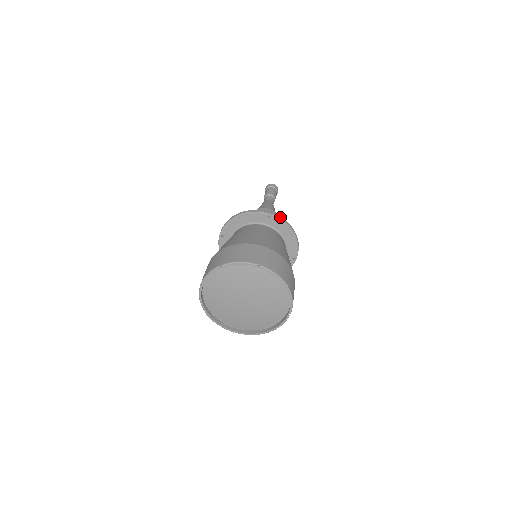
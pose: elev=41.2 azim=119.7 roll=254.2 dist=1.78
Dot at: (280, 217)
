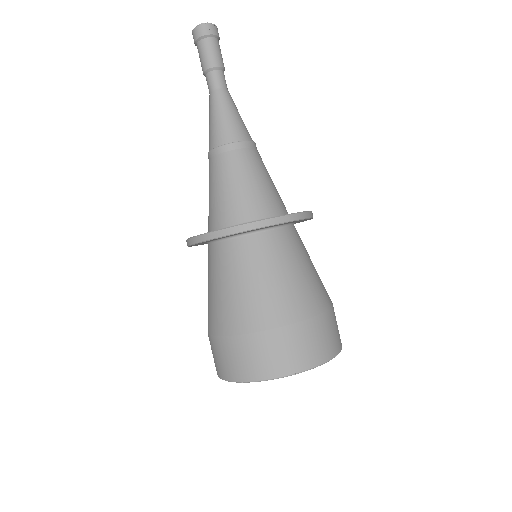
Dot at: (277, 219)
